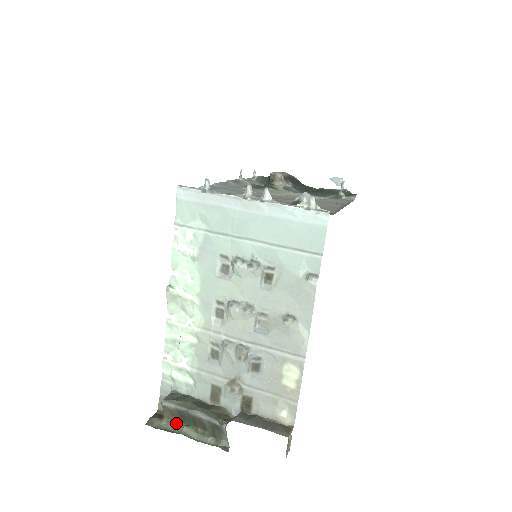
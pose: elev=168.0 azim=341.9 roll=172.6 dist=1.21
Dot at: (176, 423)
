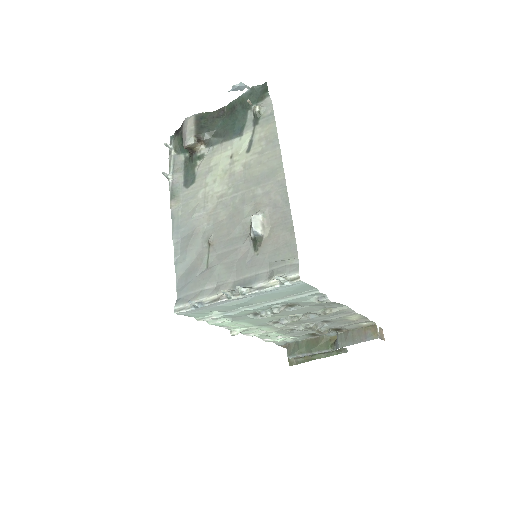
Dot at: (305, 356)
